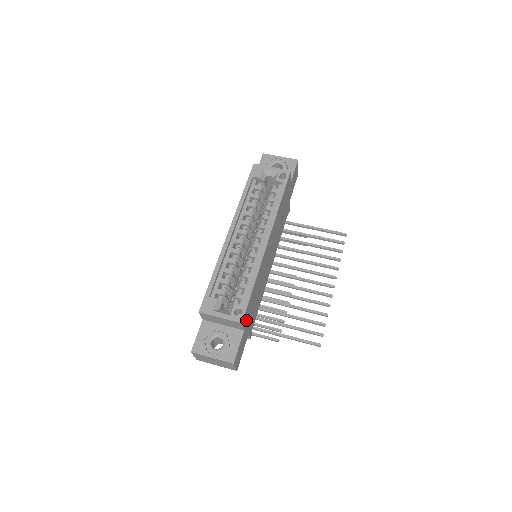
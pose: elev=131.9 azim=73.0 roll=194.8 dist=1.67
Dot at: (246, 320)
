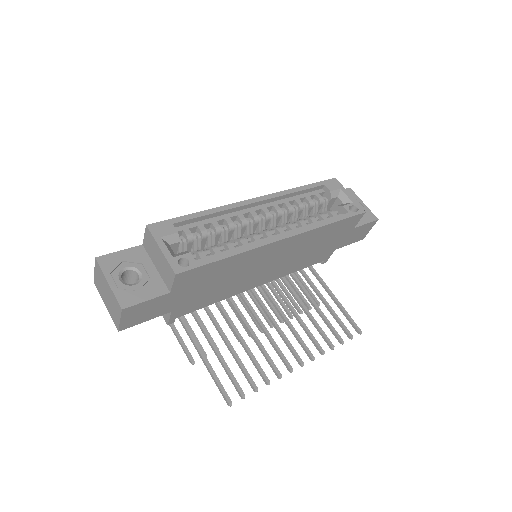
Dot at: (183, 284)
